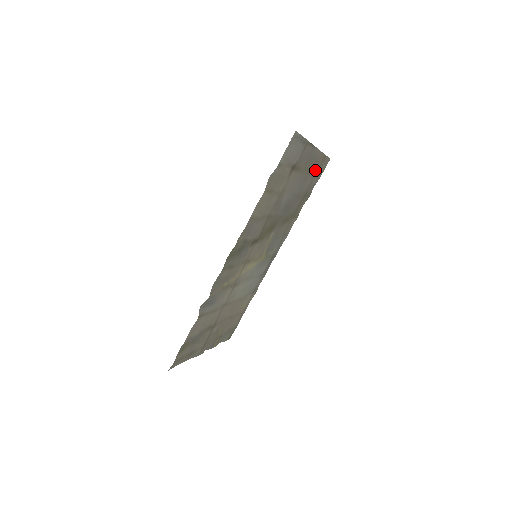
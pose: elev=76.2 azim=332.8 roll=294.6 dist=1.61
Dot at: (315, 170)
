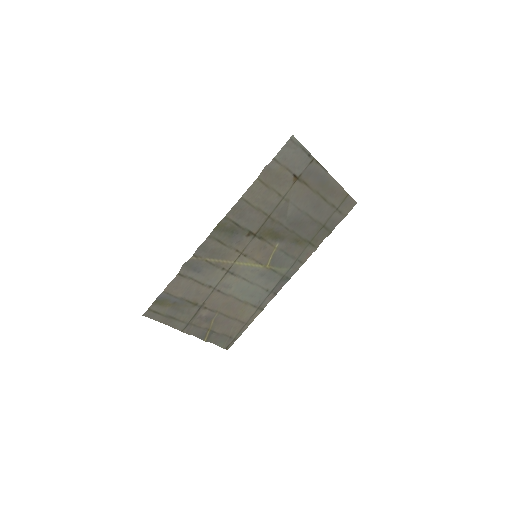
Dot at: (334, 203)
